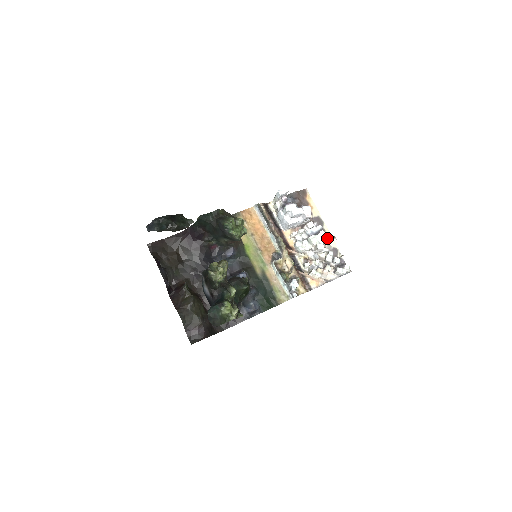
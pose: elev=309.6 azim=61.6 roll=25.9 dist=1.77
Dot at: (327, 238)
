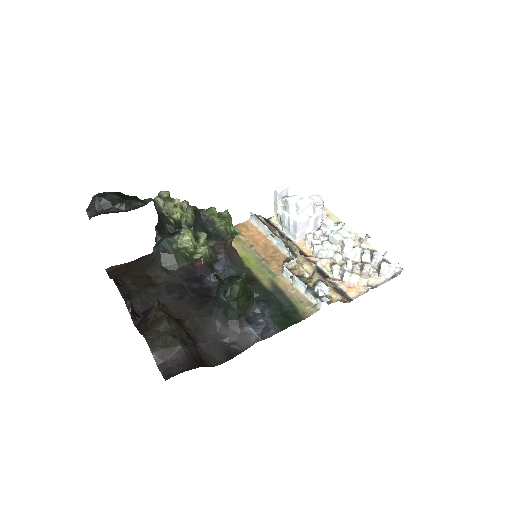
Dot at: (357, 241)
